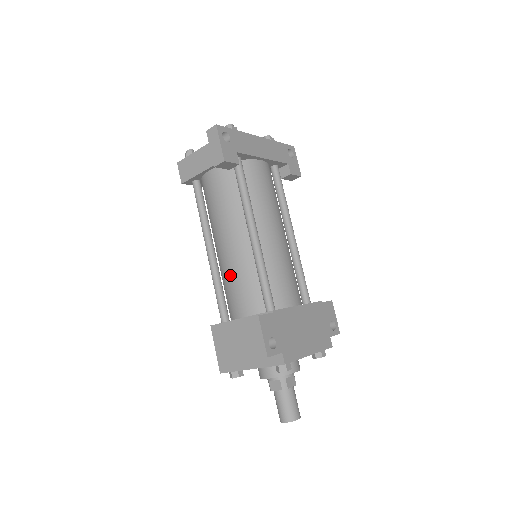
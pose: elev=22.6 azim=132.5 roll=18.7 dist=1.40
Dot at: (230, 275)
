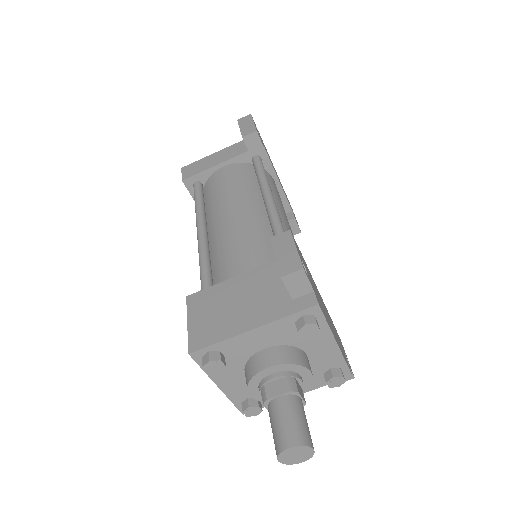
Dot at: (232, 240)
